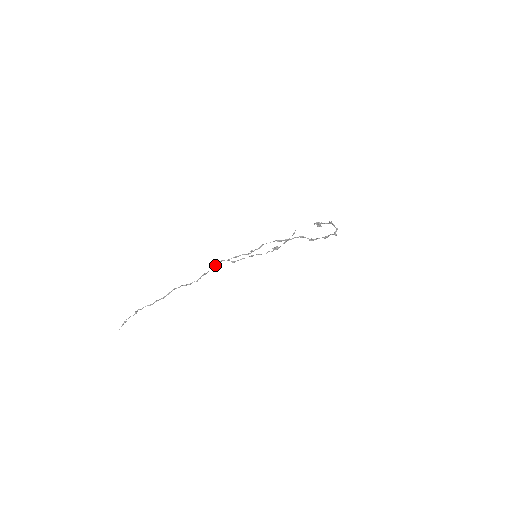
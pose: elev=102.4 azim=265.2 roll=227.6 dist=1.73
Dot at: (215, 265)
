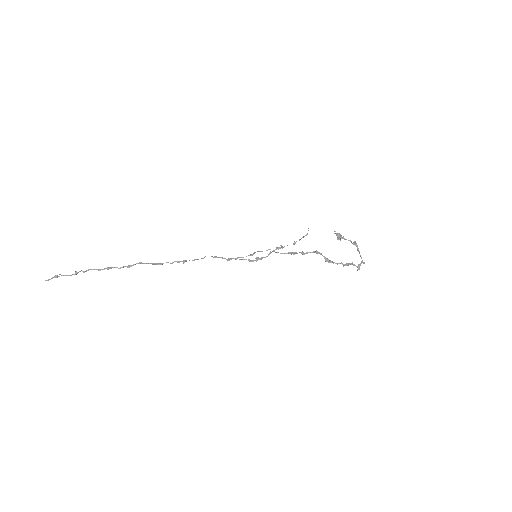
Dot at: (204, 257)
